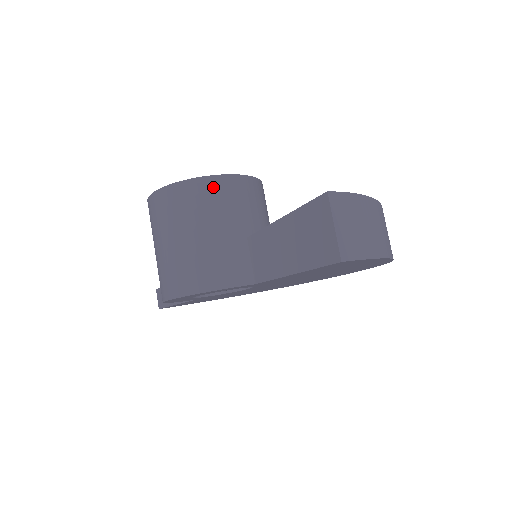
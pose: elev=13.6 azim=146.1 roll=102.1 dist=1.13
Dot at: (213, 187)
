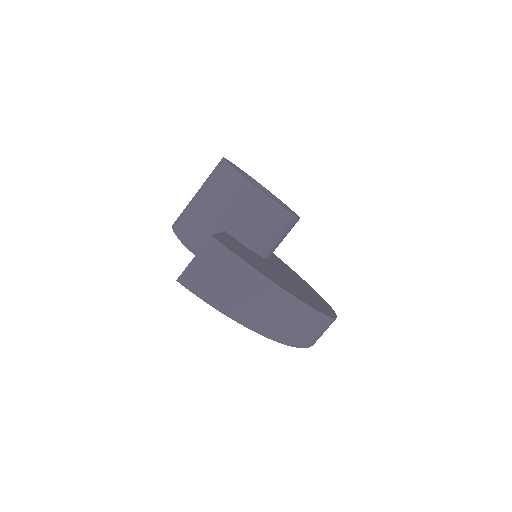
Dot at: (235, 182)
